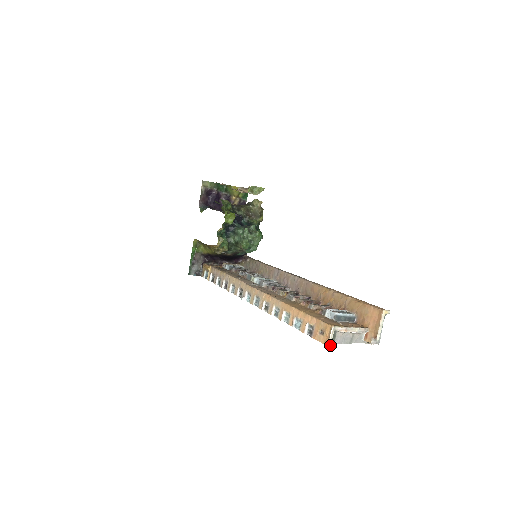
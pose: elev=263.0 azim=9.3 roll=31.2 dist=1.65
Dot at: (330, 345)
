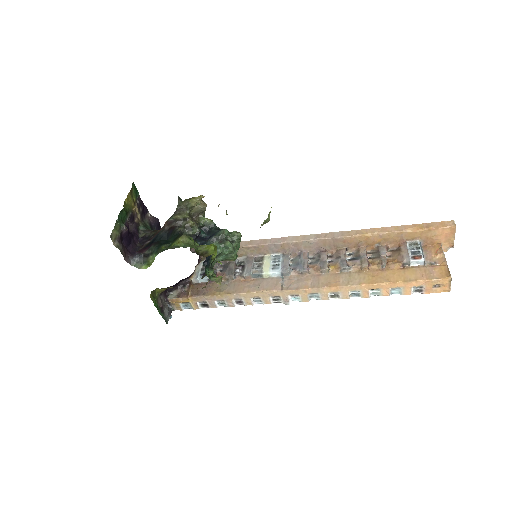
Dot at: (450, 289)
